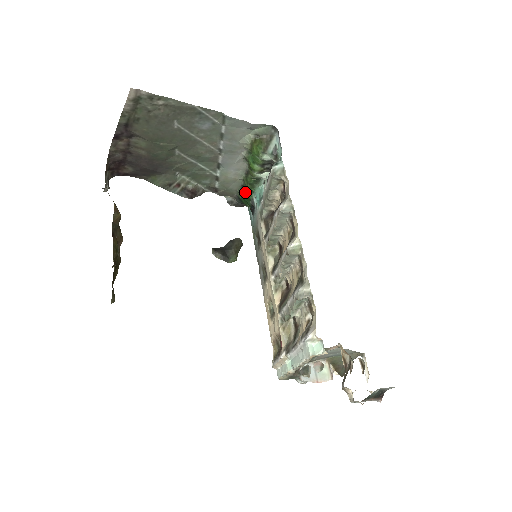
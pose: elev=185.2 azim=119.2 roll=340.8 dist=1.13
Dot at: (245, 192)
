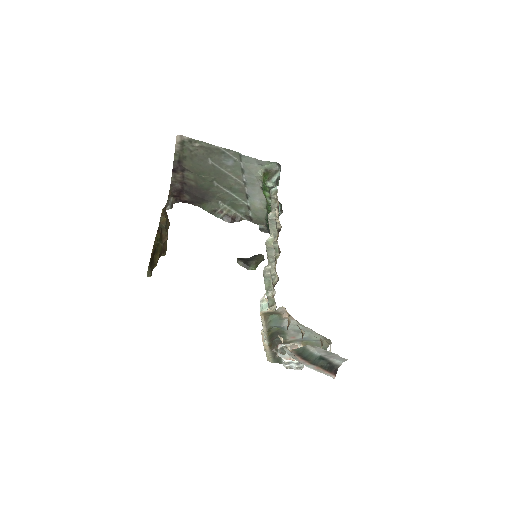
Dot at: occluded
